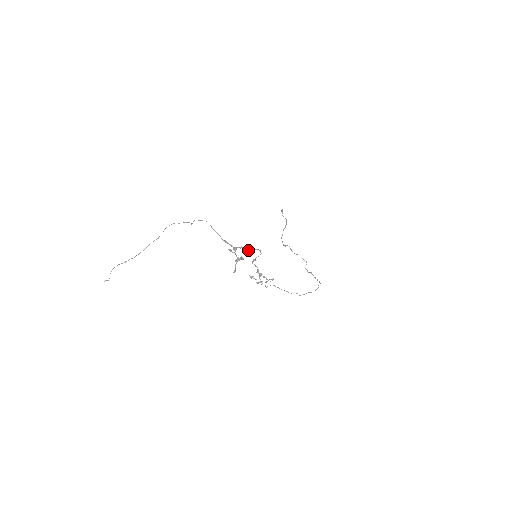
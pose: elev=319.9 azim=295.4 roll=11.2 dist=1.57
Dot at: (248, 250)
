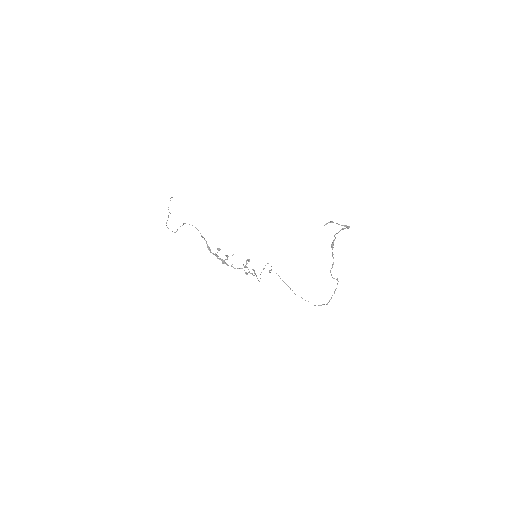
Dot at: (225, 263)
